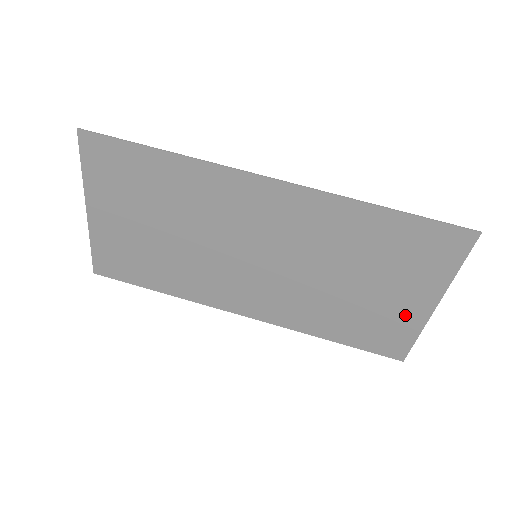
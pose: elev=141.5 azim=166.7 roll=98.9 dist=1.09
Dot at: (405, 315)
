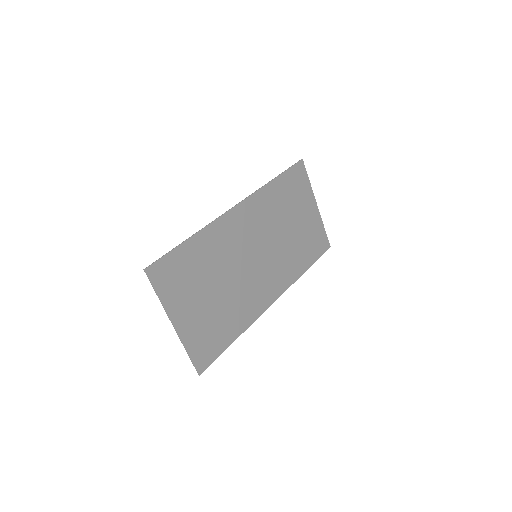
Dot at: (314, 222)
